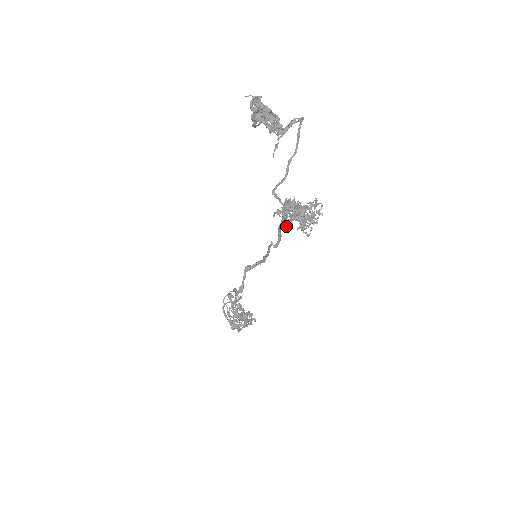
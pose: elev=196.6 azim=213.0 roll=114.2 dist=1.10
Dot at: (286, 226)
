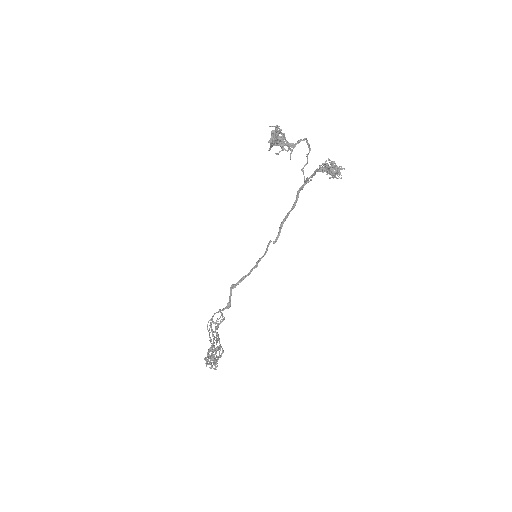
Dot at: occluded
